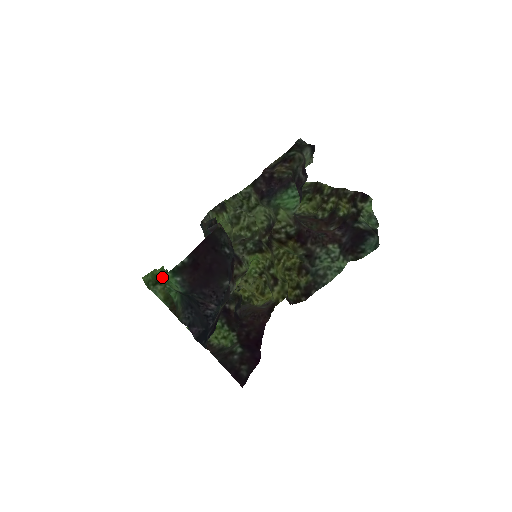
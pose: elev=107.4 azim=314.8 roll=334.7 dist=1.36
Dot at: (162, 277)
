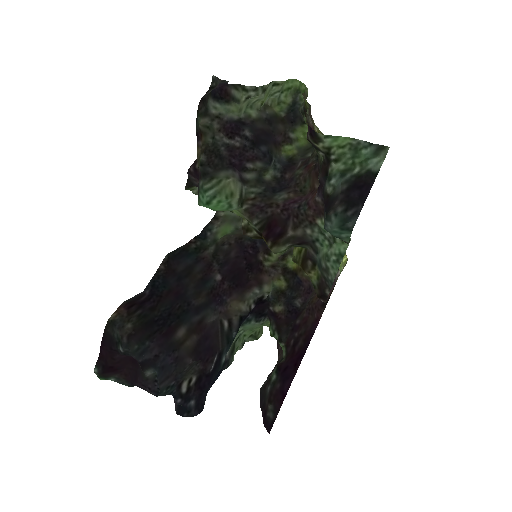
Dot at: occluded
